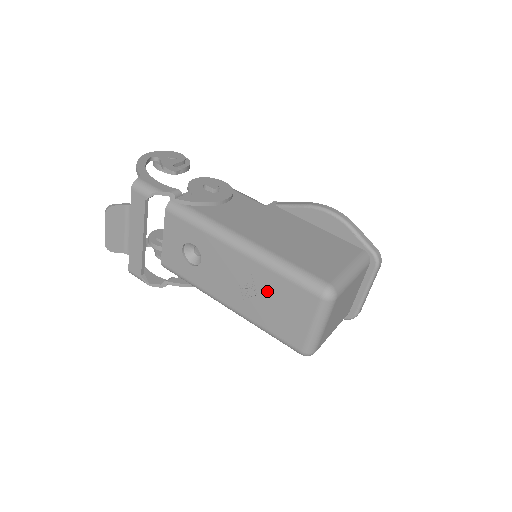
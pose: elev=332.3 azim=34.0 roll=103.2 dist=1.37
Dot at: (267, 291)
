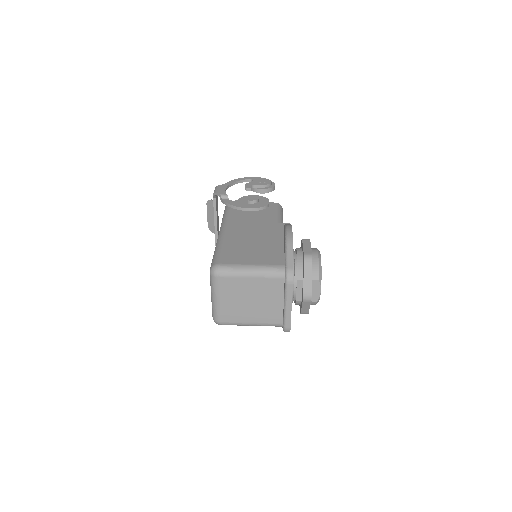
Dot at: occluded
